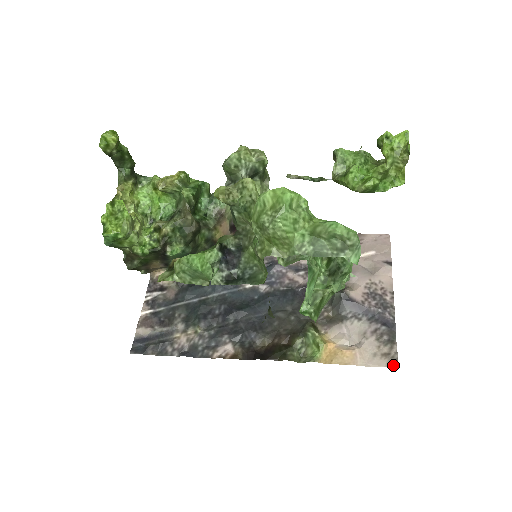
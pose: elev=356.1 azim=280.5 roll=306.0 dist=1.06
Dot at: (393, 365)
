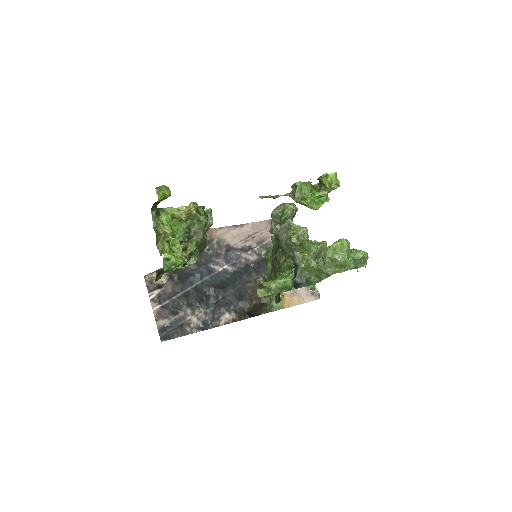
Dot at: (319, 298)
